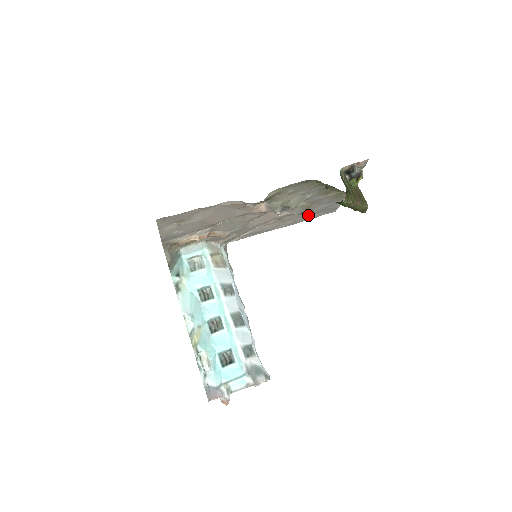
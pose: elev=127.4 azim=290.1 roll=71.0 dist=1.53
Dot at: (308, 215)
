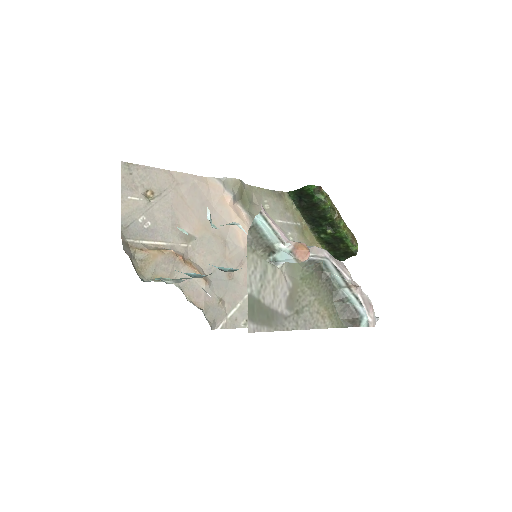
Dot at: occluded
